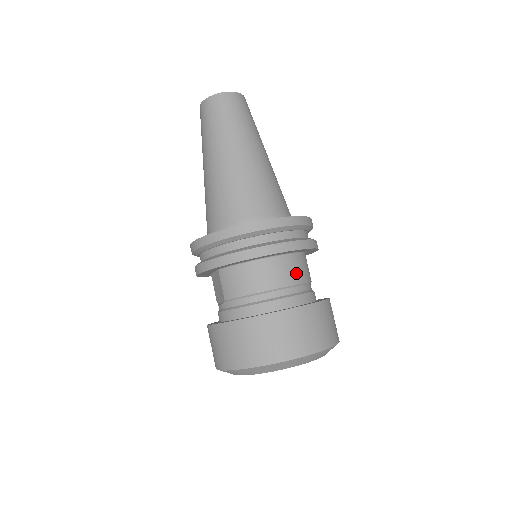
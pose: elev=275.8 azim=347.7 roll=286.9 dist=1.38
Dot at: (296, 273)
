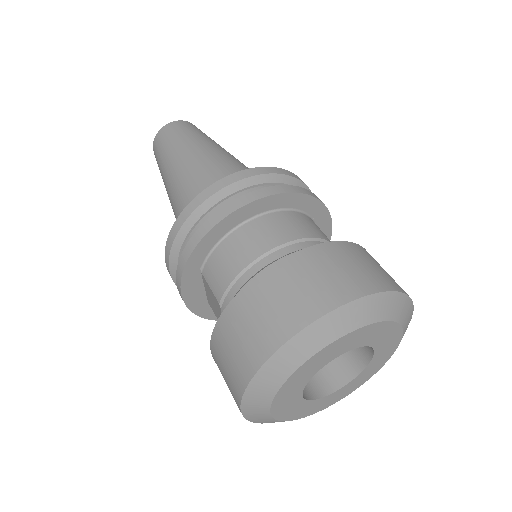
Dot at: (299, 228)
